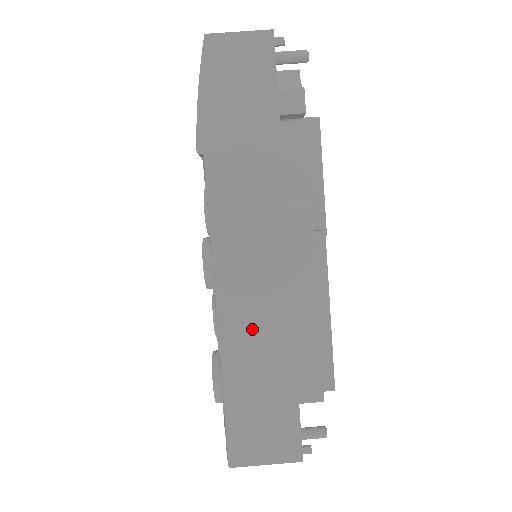
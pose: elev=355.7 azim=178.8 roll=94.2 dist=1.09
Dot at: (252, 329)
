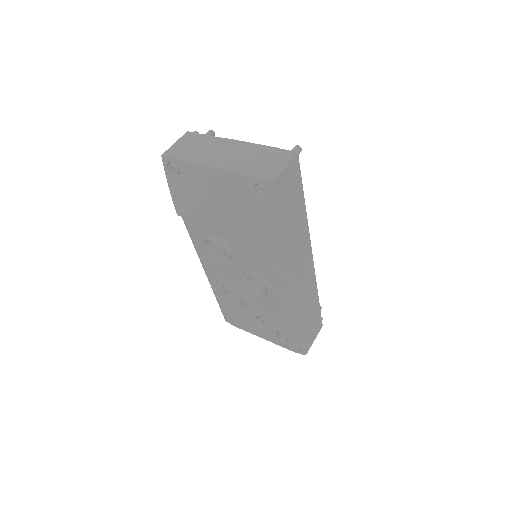
Dot at: (306, 300)
